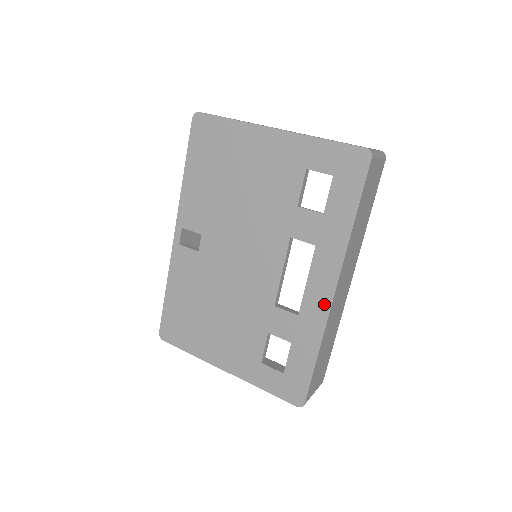
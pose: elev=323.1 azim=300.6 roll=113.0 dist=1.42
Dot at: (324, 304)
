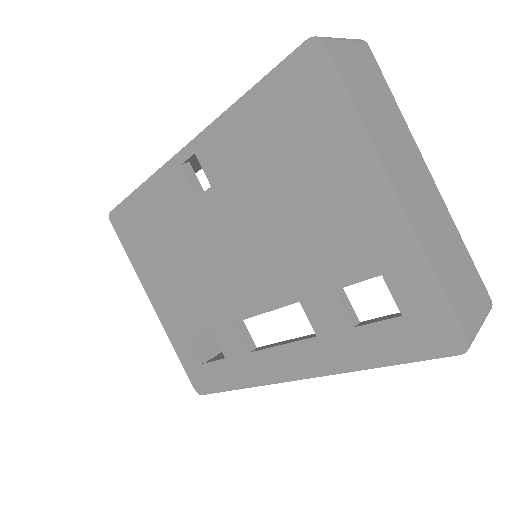
Dot at: (279, 374)
